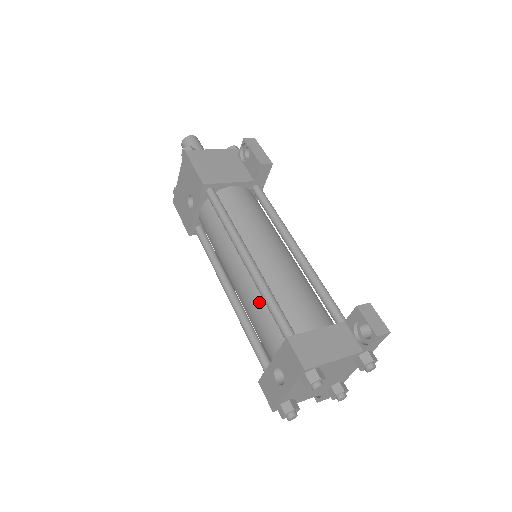
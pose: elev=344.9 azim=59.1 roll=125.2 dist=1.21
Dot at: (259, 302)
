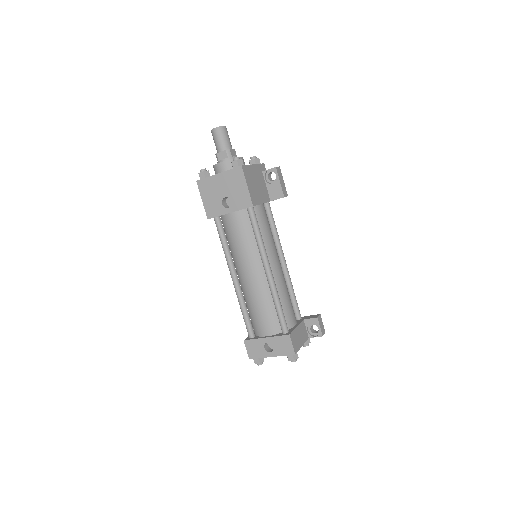
Dot at: (267, 301)
